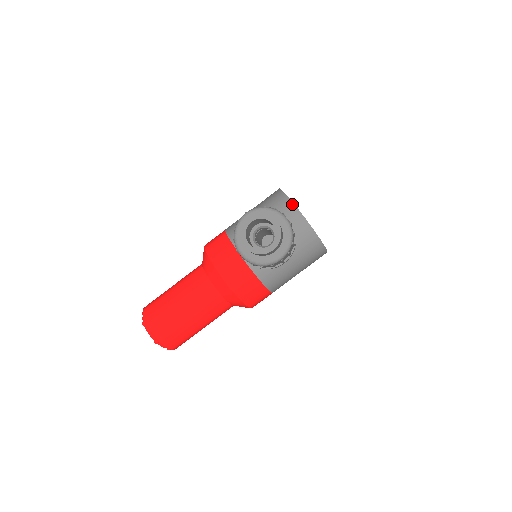
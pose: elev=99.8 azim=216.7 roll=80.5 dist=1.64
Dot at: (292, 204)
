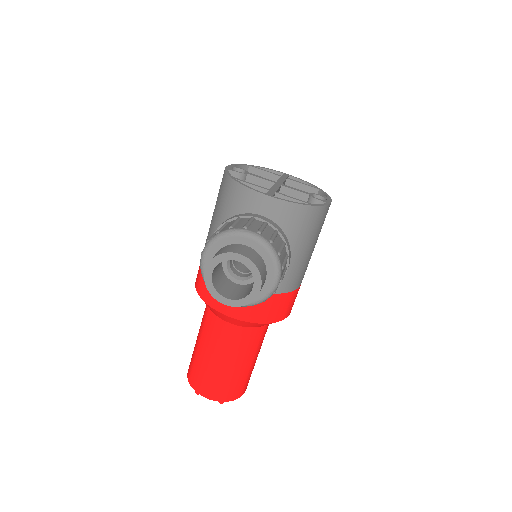
Dot at: (249, 191)
